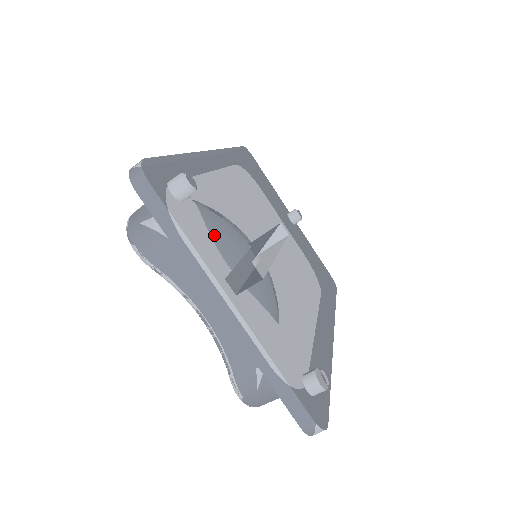
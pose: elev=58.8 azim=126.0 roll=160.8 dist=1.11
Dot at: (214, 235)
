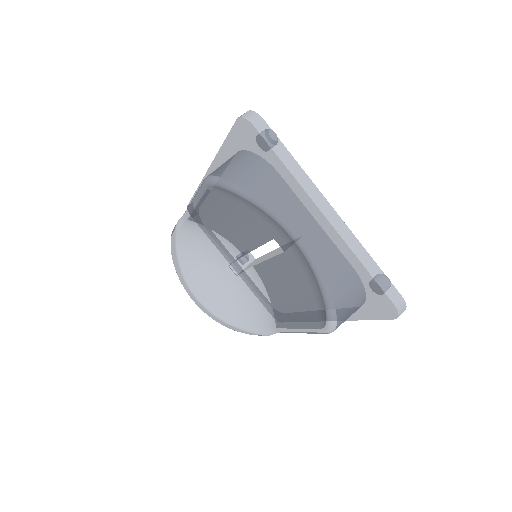
Dot at: occluded
